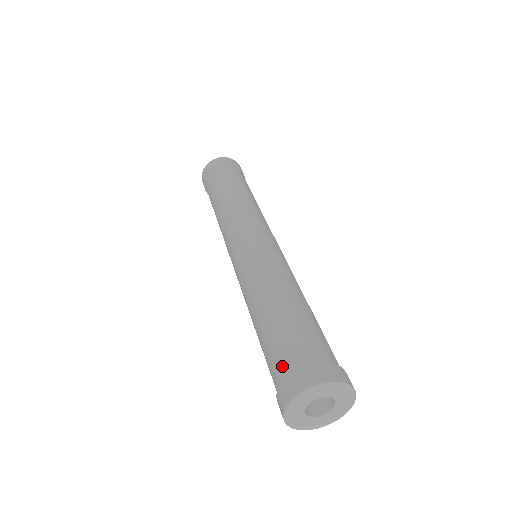
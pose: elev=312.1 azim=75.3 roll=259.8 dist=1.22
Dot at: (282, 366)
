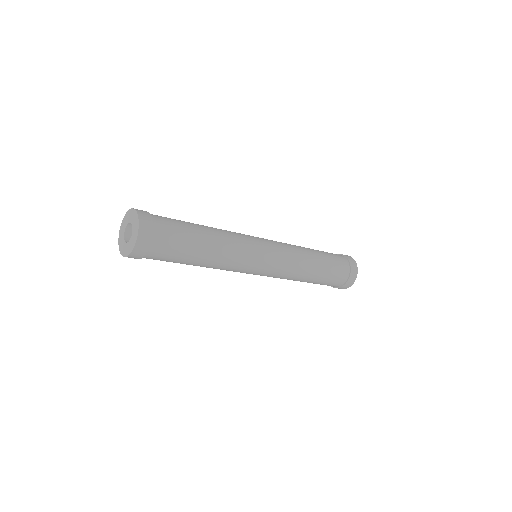
Dot at: occluded
